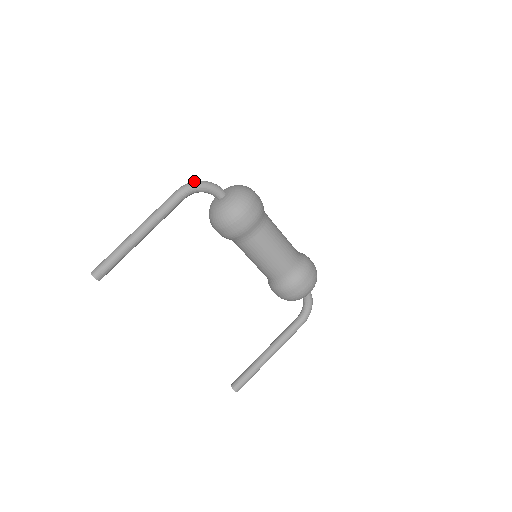
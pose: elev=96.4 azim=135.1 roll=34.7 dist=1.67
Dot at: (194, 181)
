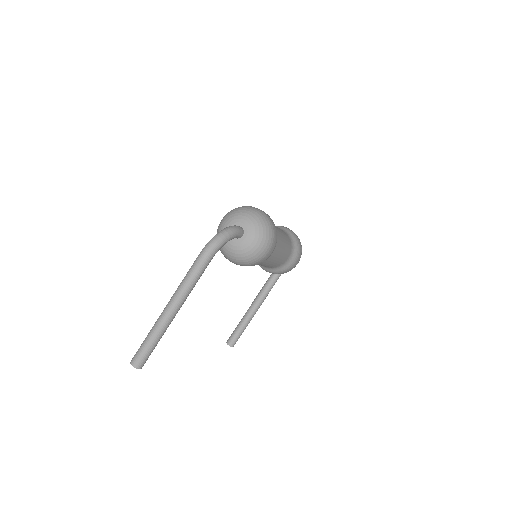
Dot at: (218, 237)
